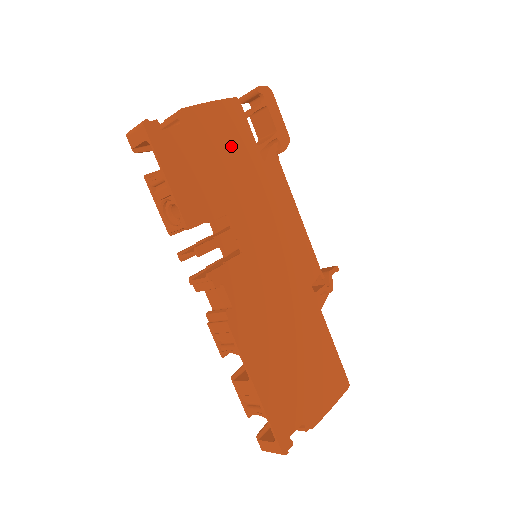
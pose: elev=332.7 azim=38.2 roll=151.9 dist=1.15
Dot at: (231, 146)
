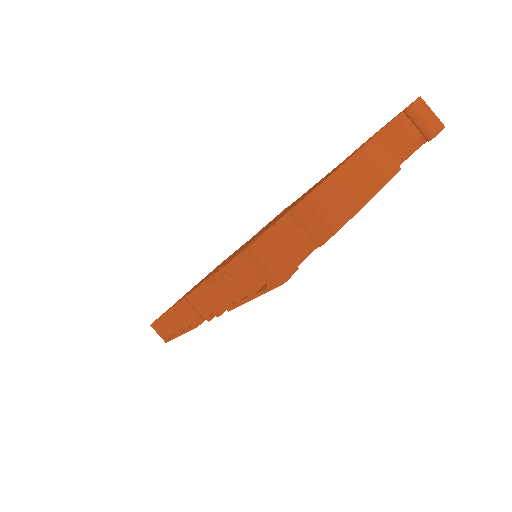
Dot at: occluded
